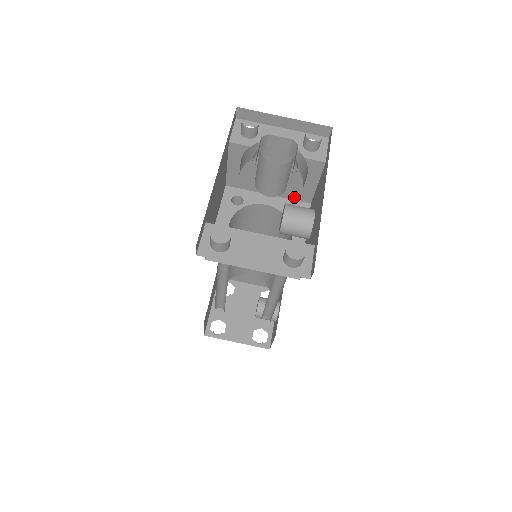
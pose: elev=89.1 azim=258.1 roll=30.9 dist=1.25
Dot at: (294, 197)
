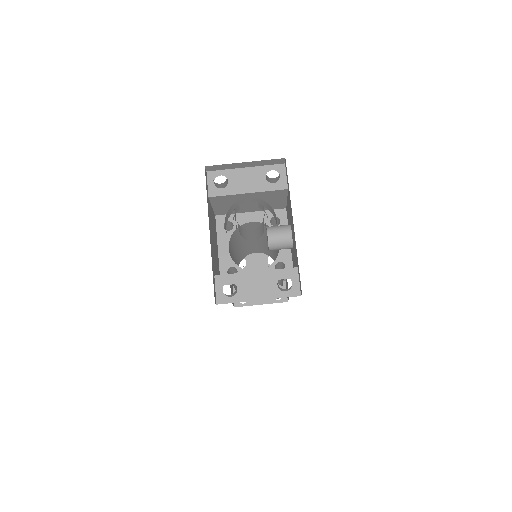
Dot at: occluded
